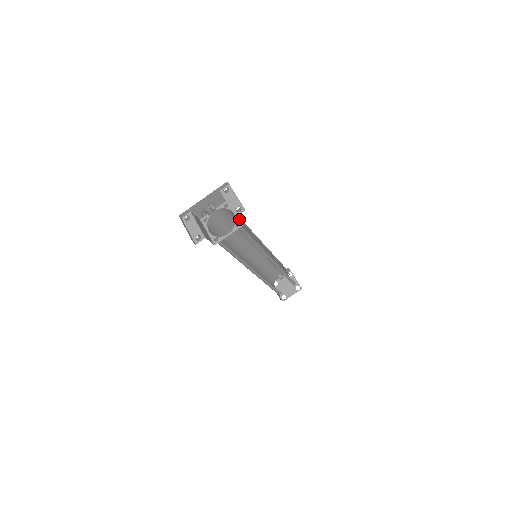
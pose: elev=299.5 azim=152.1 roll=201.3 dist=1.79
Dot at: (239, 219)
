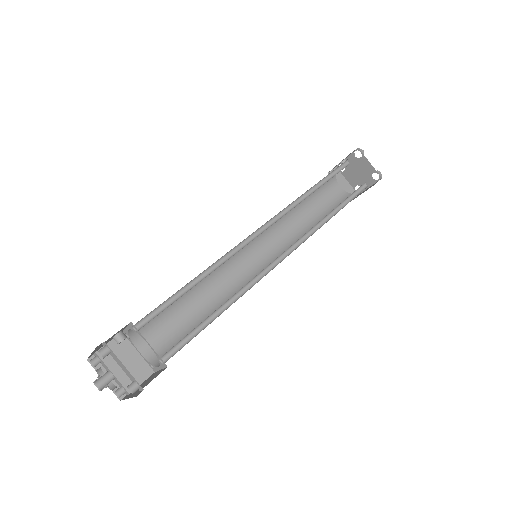
Dot at: (158, 356)
